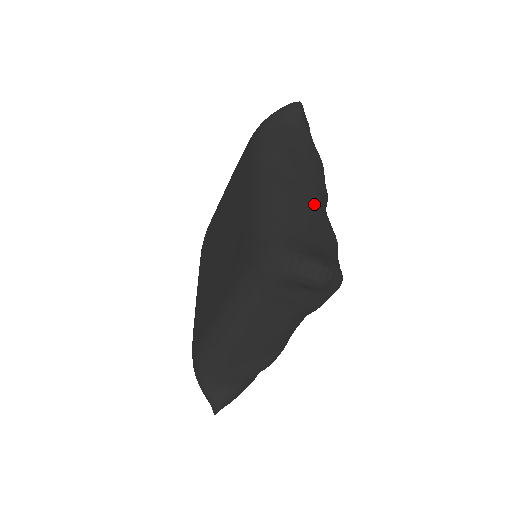
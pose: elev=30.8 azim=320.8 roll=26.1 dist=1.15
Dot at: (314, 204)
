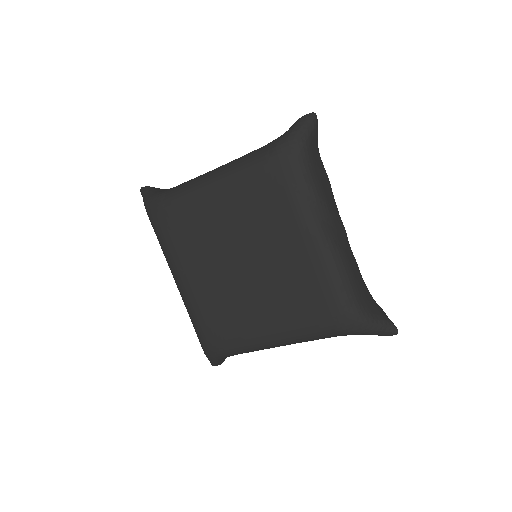
Dot at: occluded
